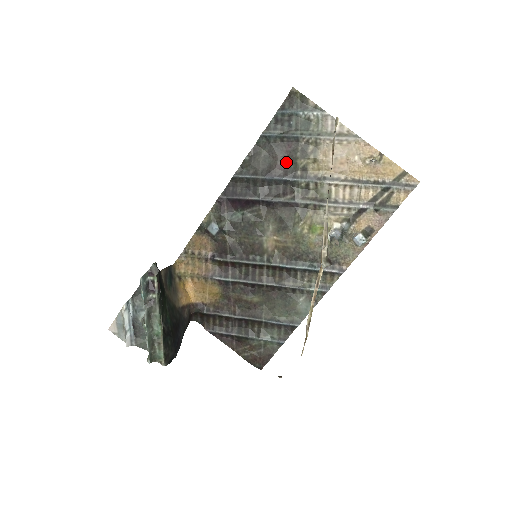
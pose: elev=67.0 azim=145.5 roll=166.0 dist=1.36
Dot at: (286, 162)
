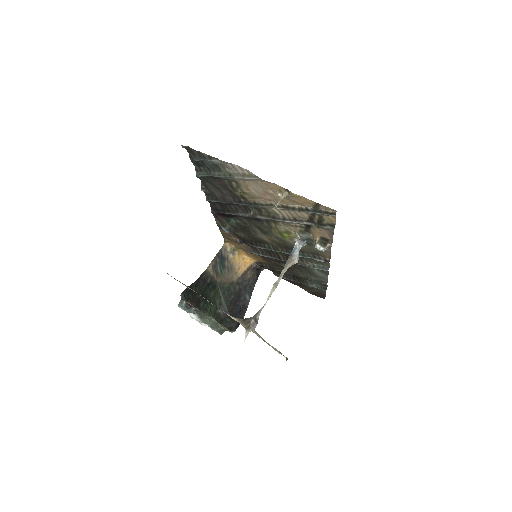
Dot at: (228, 192)
